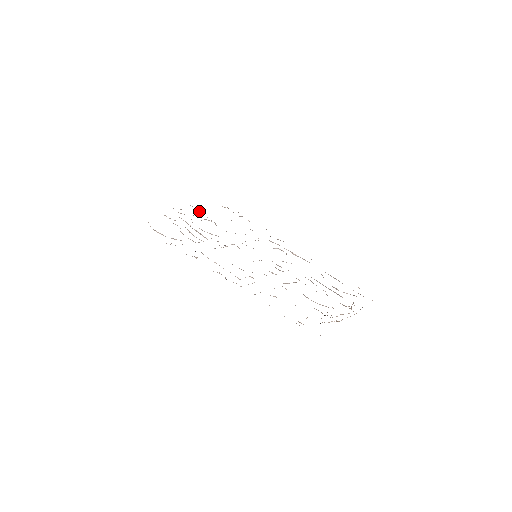
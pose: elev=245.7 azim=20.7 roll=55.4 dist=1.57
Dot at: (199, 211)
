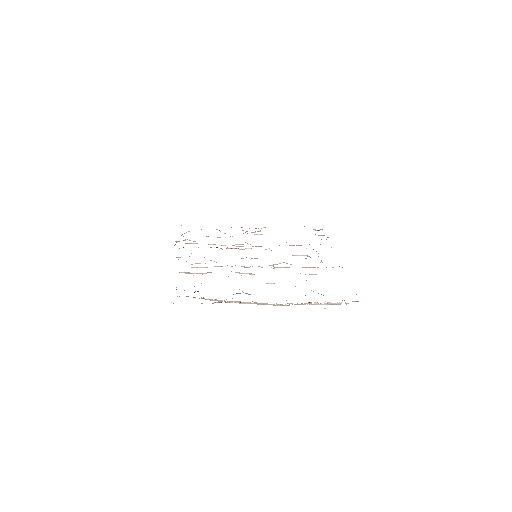
Dot at: occluded
